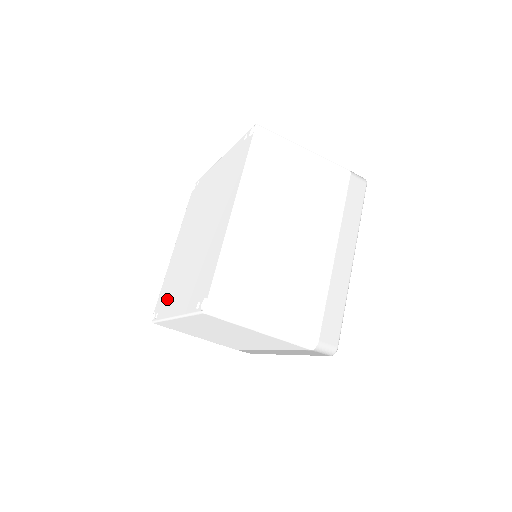
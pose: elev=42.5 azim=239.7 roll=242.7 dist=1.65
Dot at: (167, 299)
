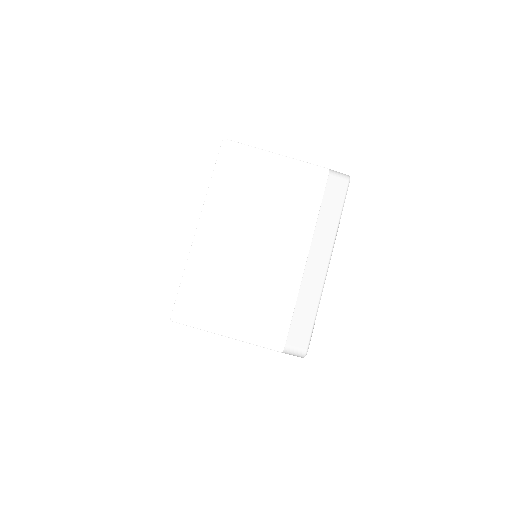
Dot at: occluded
